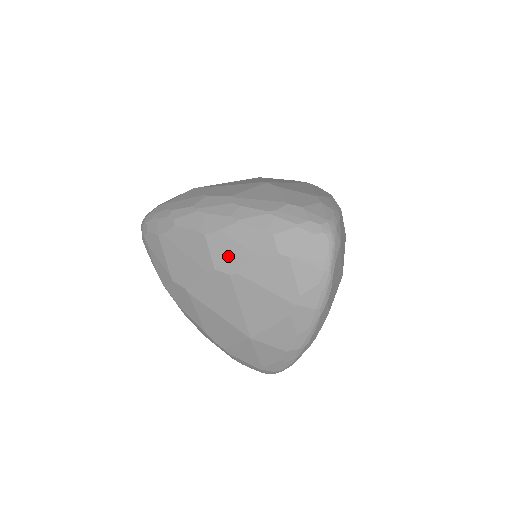
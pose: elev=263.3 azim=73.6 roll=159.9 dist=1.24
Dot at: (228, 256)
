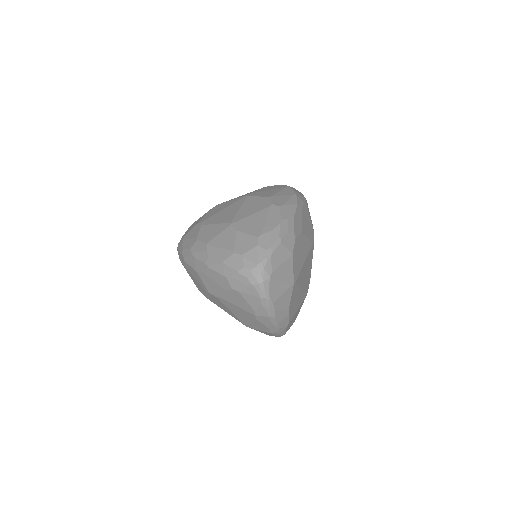
Dot at: (211, 286)
